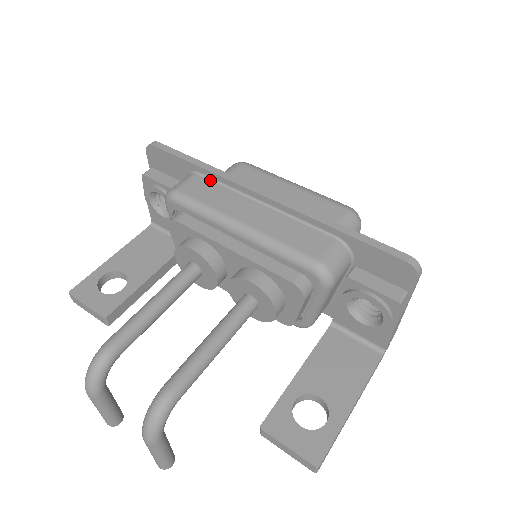
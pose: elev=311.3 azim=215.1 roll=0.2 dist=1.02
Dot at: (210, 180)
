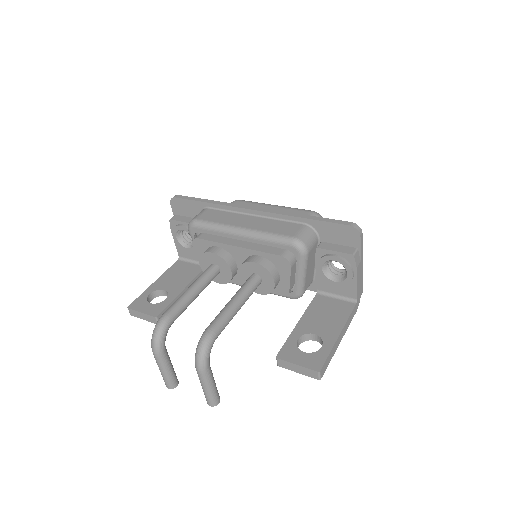
Dot at: (216, 210)
